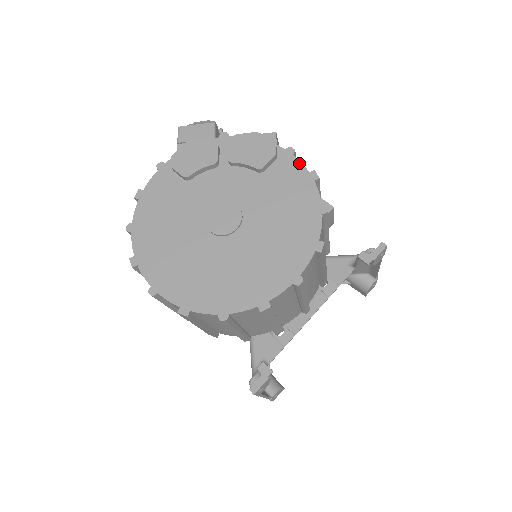
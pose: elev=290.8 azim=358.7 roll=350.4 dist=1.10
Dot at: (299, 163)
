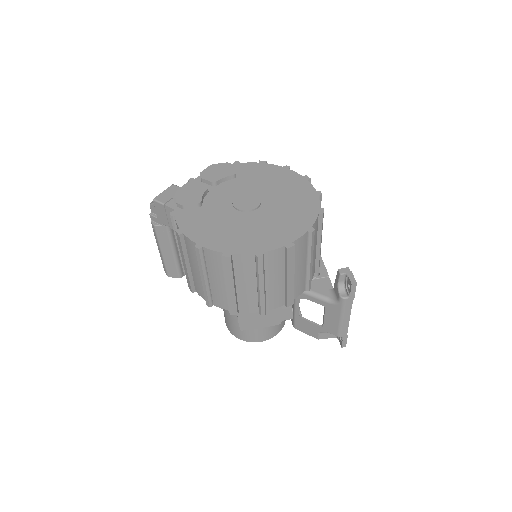
Dot at: (248, 163)
